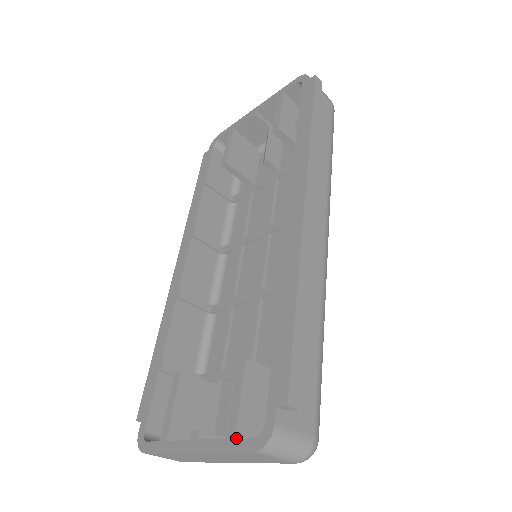
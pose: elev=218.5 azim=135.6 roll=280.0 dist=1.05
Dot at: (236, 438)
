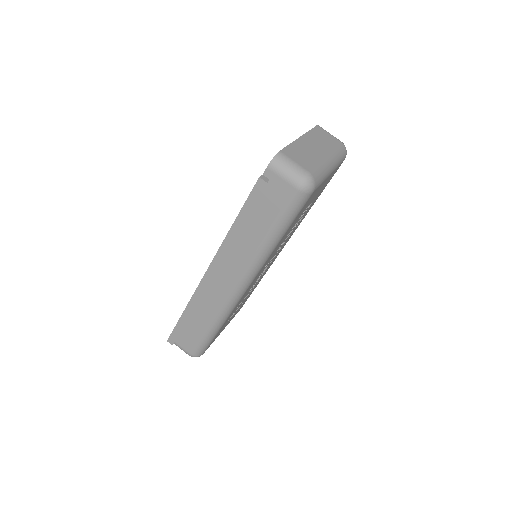
Dot at: occluded
